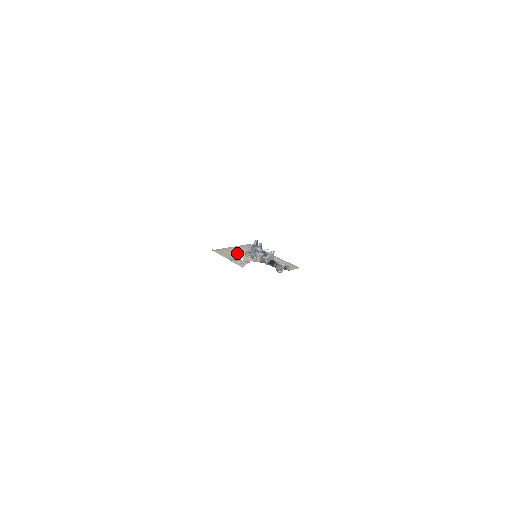
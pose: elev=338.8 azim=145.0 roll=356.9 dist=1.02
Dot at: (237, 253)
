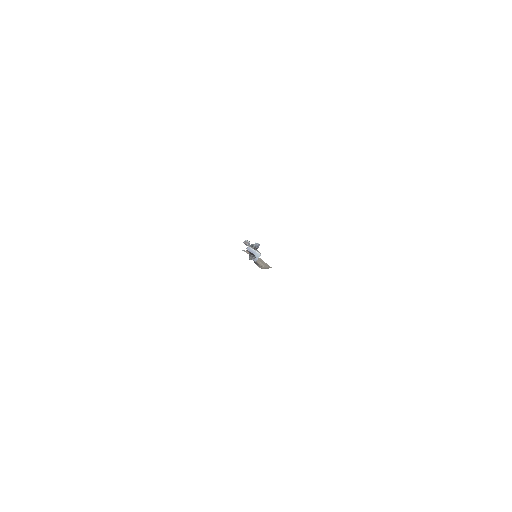
Dot at: occluded
